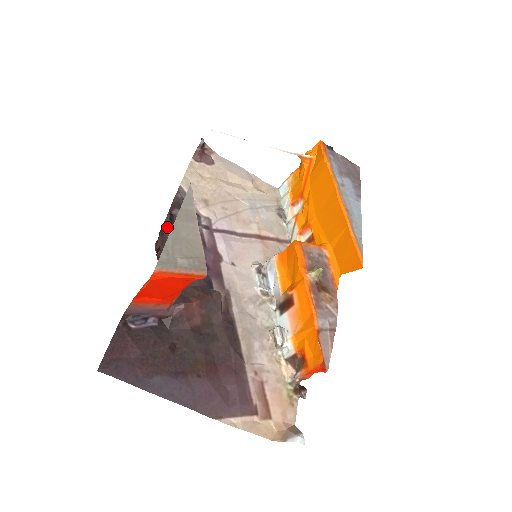
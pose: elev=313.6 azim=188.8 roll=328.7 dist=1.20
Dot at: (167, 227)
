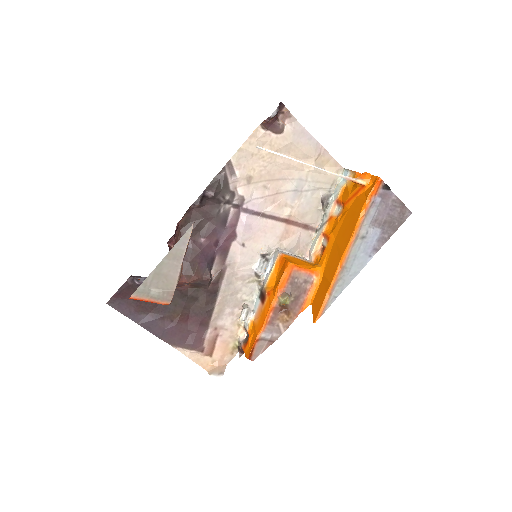
Dot at: (196, 206)
